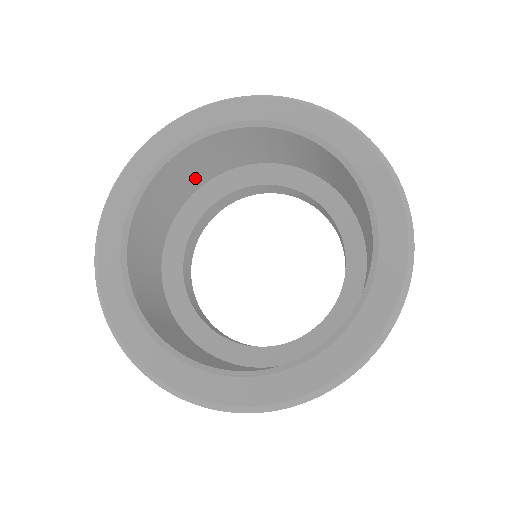
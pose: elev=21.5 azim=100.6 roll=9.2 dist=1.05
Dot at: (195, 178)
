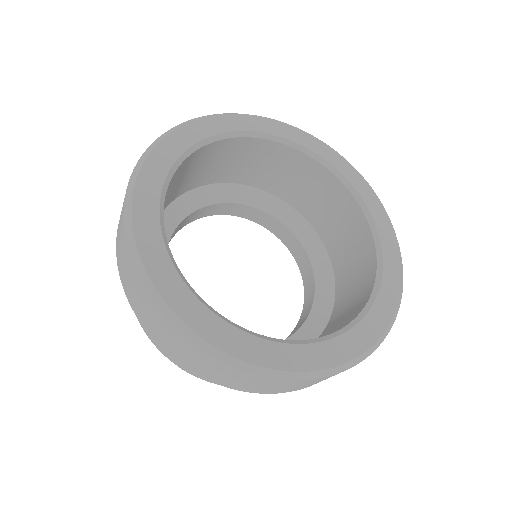
Dot at: (191, 180)
